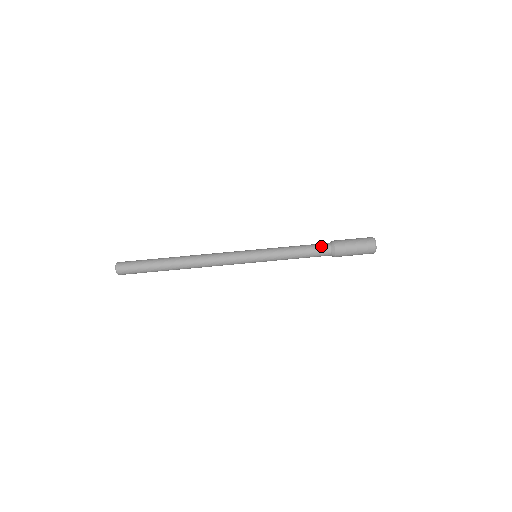
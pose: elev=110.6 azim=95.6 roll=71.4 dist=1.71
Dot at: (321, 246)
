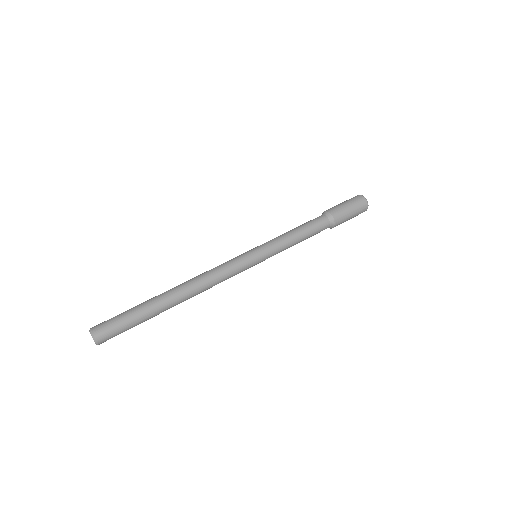
Dot at: (320, 223)
